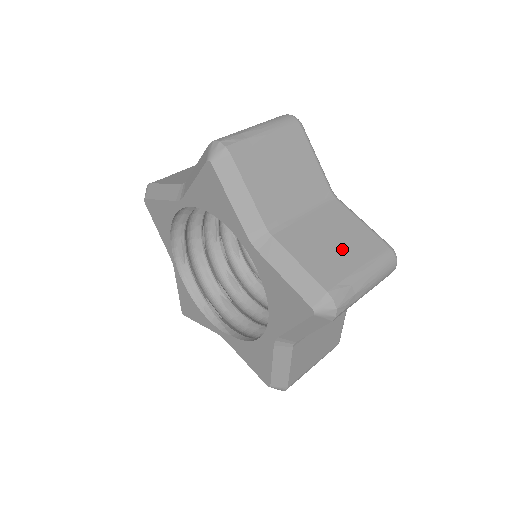
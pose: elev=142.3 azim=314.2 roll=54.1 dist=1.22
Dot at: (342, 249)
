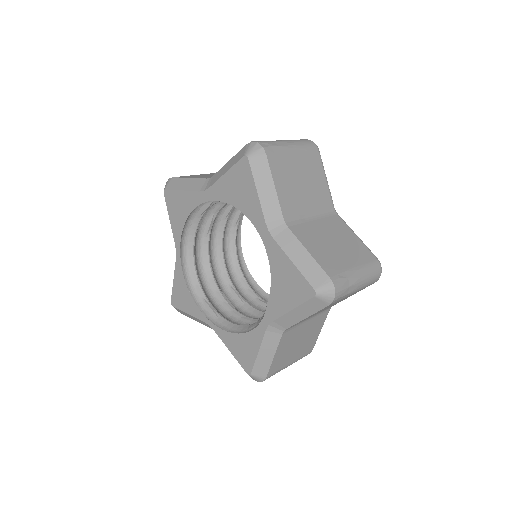
Dot at: occluded
